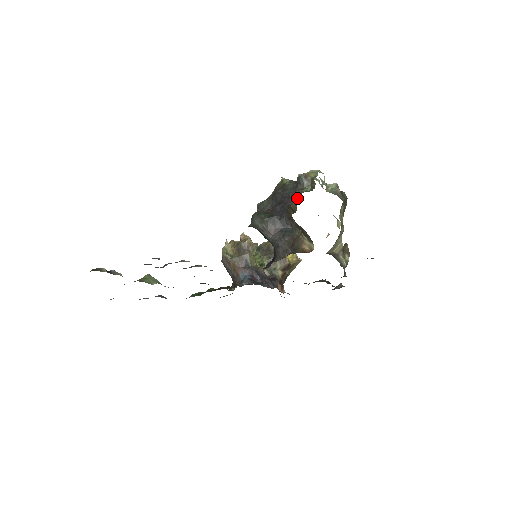
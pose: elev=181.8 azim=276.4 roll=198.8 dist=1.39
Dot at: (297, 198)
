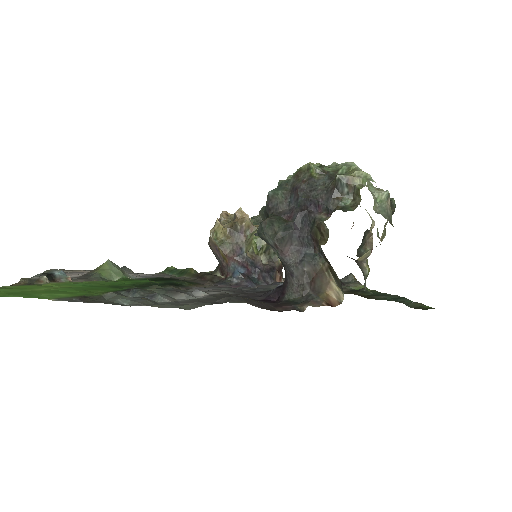
Dot at: (329, 211)
